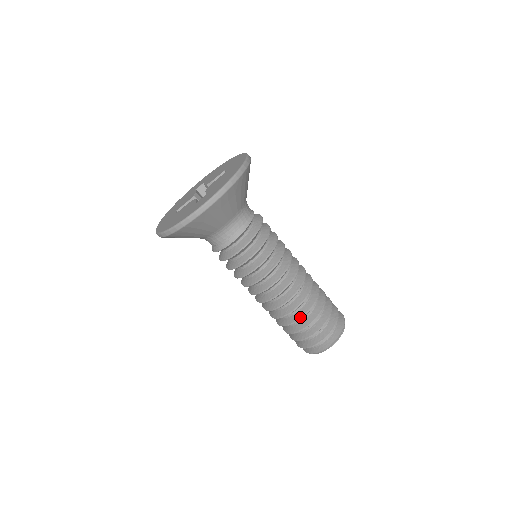
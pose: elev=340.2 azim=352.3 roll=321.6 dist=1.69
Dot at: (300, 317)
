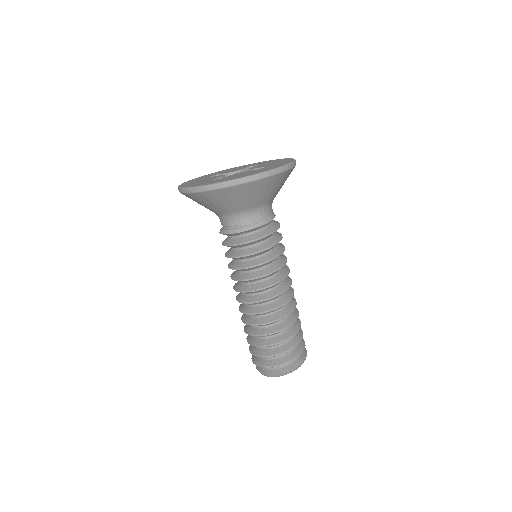
Dot at: (293, 322)
